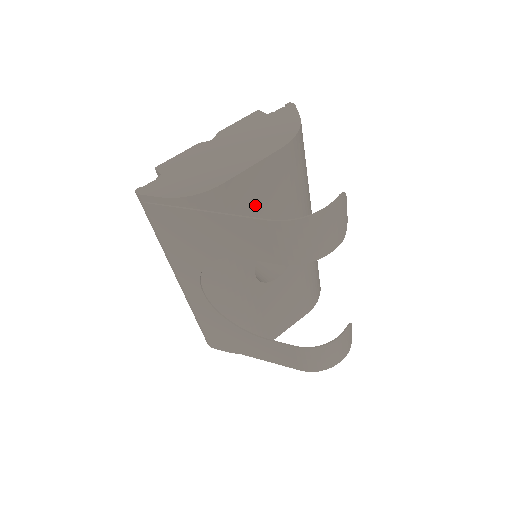
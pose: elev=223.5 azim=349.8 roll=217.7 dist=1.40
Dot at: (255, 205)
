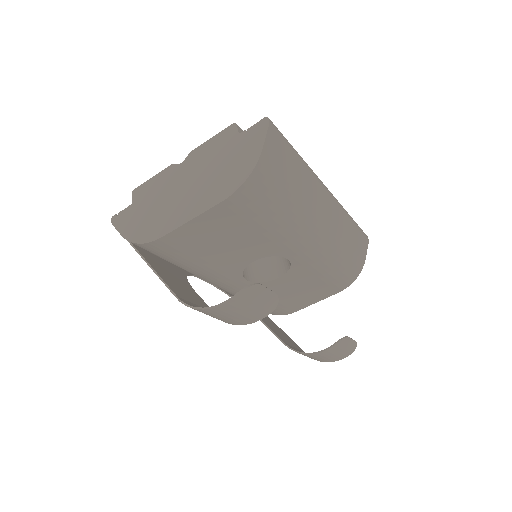
Dot at: (214, 242)
